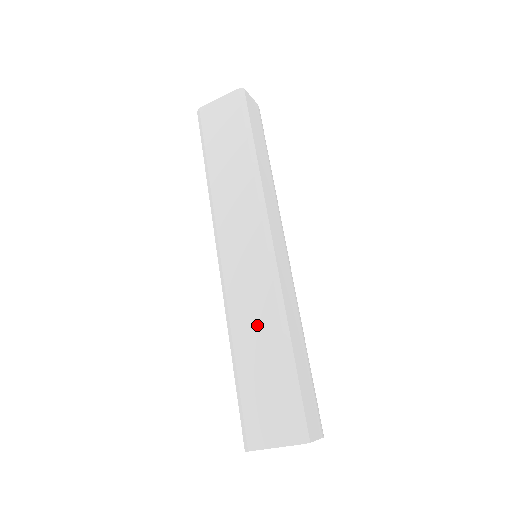
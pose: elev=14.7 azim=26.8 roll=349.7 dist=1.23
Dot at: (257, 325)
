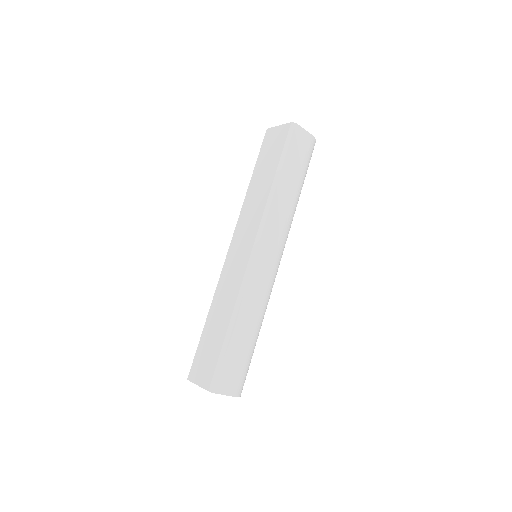
Dot at: (223, 304)
